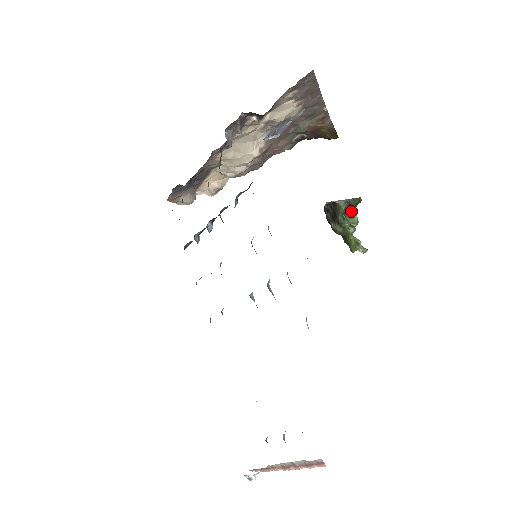
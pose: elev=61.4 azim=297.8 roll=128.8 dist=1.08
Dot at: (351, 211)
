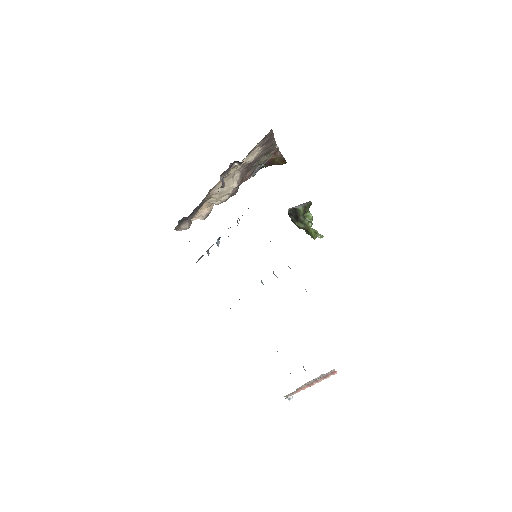
Dot at: (307, 212)
